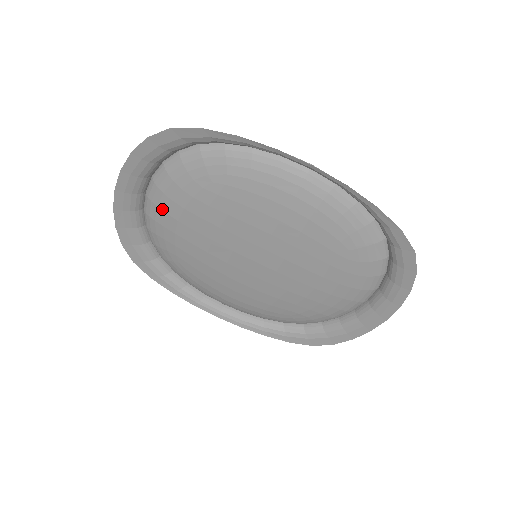
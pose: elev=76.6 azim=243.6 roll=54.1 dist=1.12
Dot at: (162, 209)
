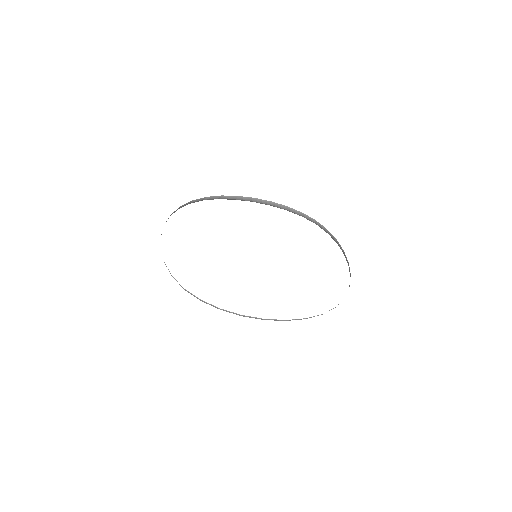
Dot at: occluded
